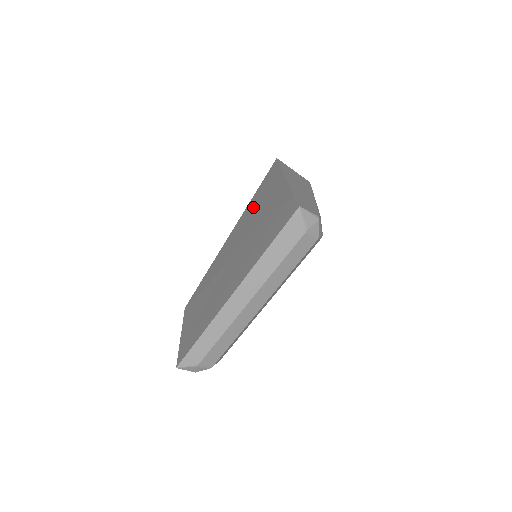
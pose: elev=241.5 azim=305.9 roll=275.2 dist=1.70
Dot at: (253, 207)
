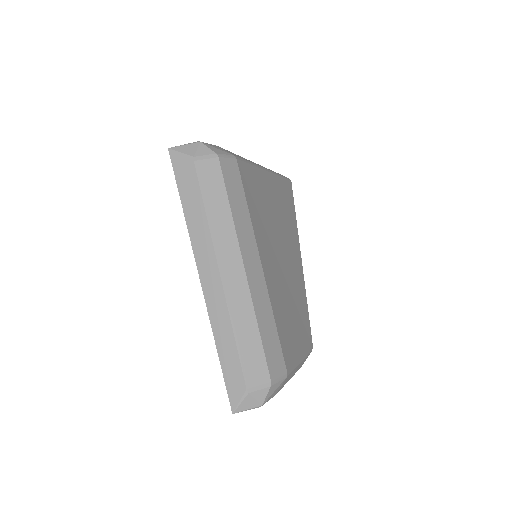
Dot at: occluded
